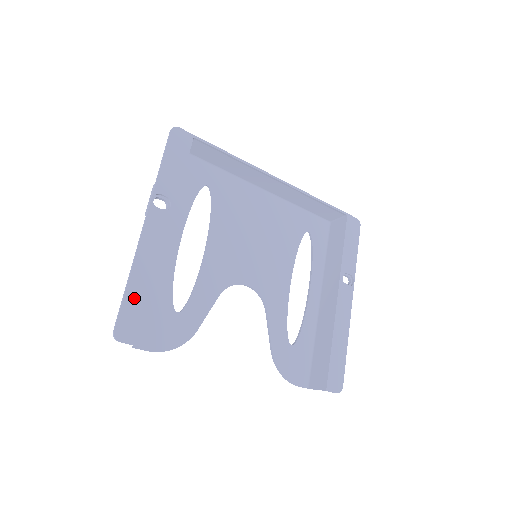
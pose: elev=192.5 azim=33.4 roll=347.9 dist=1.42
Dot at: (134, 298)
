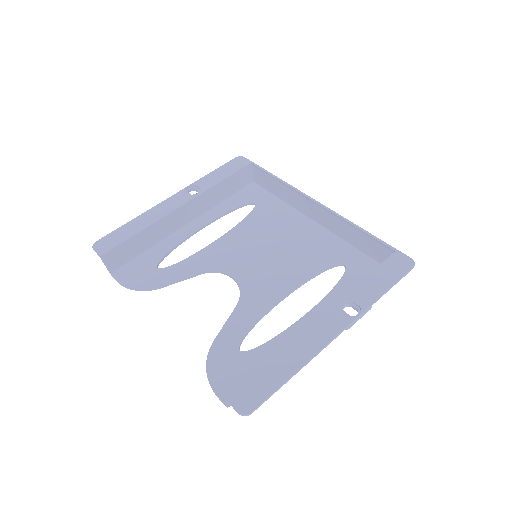
Dot at: (124, 231)
